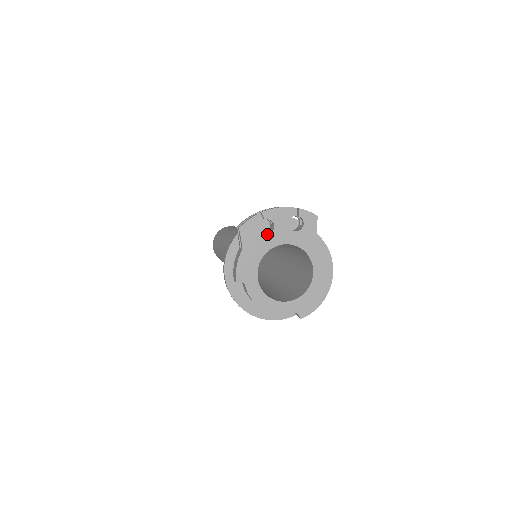
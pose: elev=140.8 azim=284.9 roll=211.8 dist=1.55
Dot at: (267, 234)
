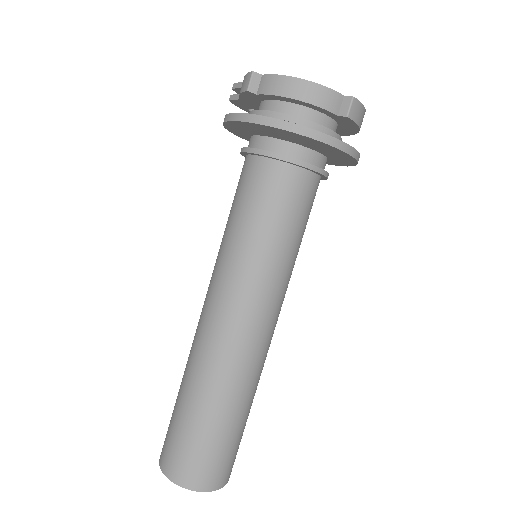
Dot at: occluded
